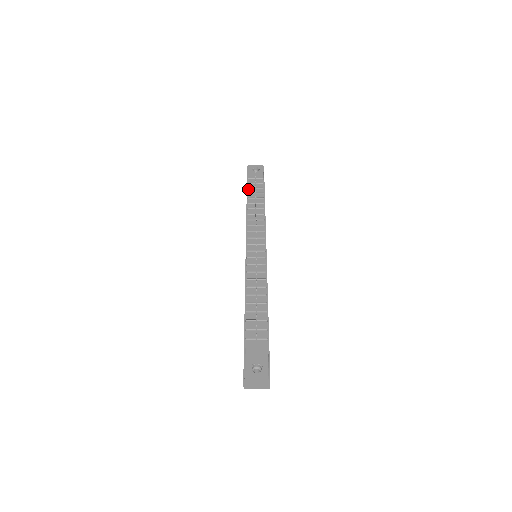
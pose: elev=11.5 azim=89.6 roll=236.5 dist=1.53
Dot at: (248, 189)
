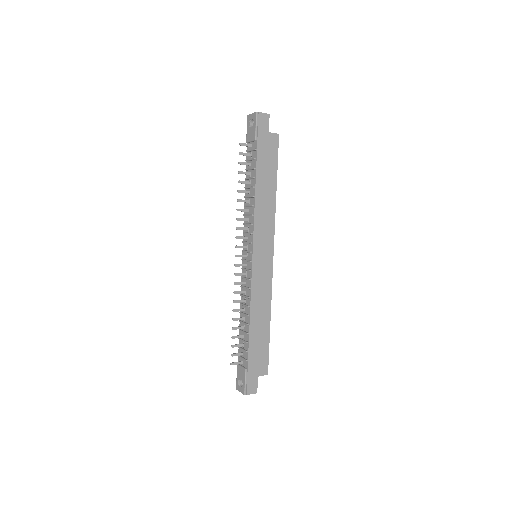
Dot at: (247, 161)
